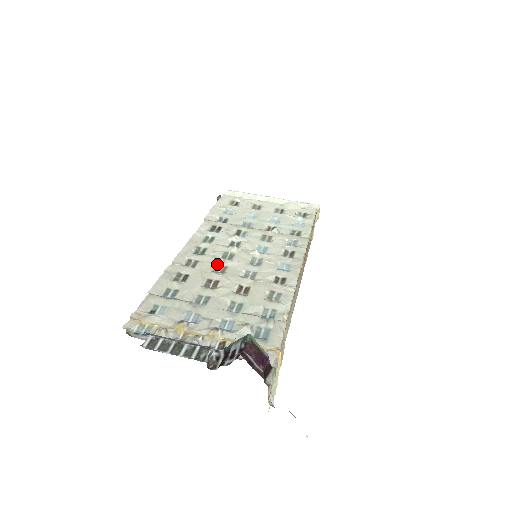
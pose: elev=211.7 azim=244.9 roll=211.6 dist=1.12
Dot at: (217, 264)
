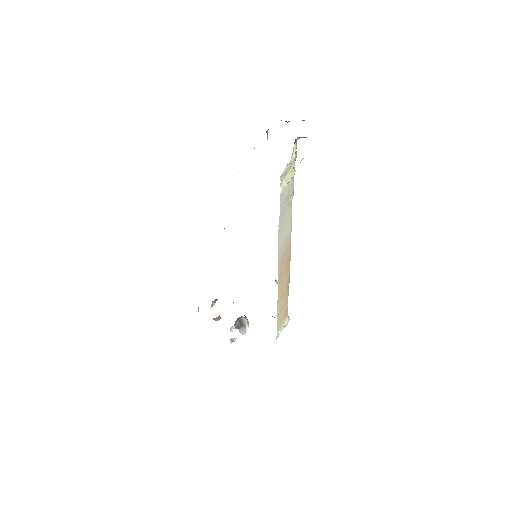
Dot at: occluded
